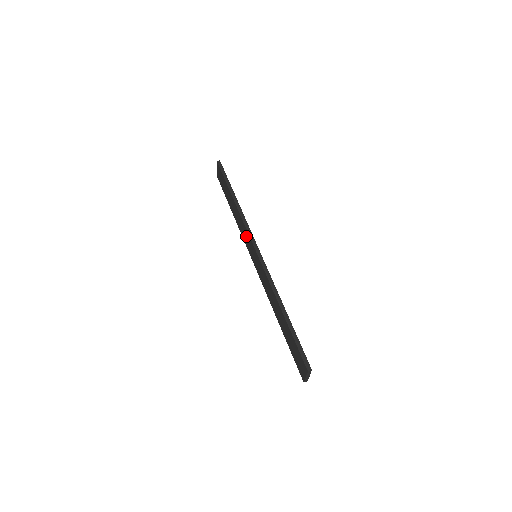
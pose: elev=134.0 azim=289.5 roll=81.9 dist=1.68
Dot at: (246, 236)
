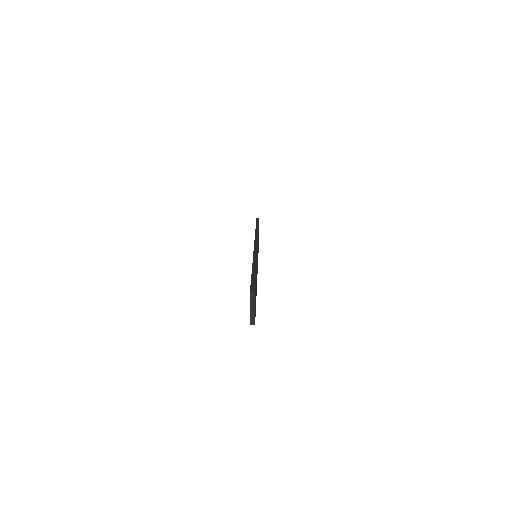
Dot at: occluded
